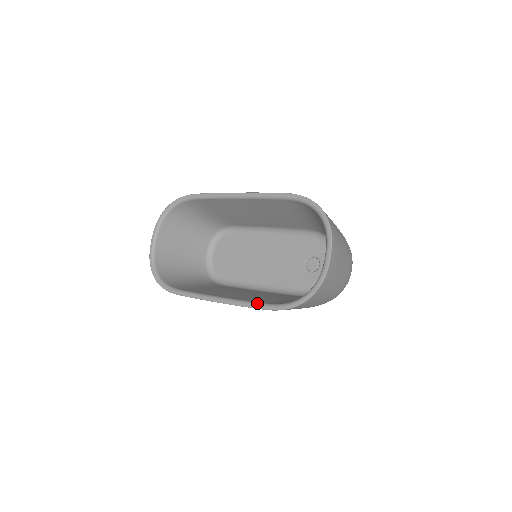
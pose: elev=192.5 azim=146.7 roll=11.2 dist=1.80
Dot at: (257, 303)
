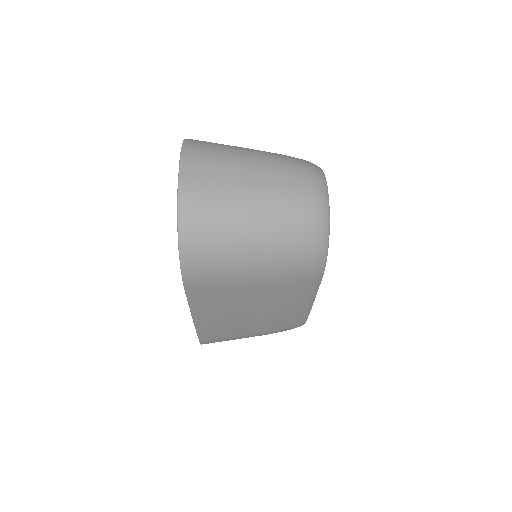
Dot at: occluded
